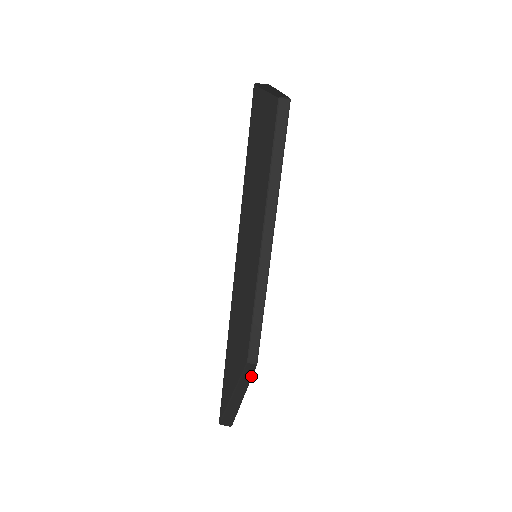
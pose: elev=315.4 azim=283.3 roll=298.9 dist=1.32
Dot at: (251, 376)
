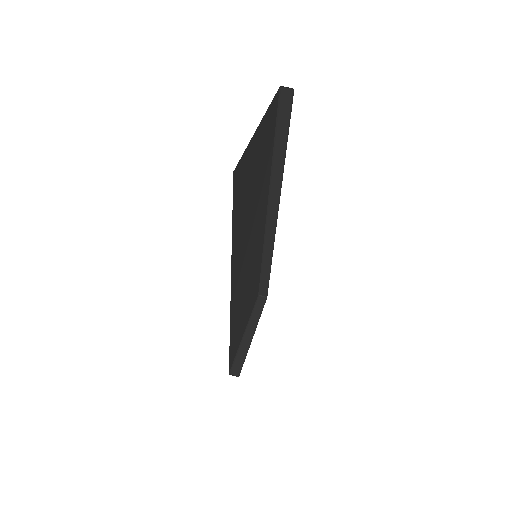
Dot at: (260, 314)
